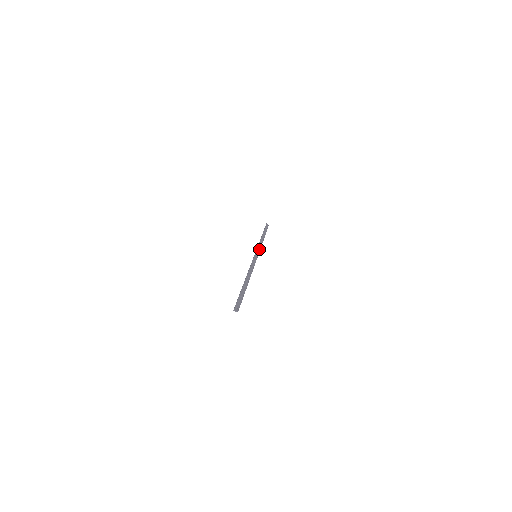
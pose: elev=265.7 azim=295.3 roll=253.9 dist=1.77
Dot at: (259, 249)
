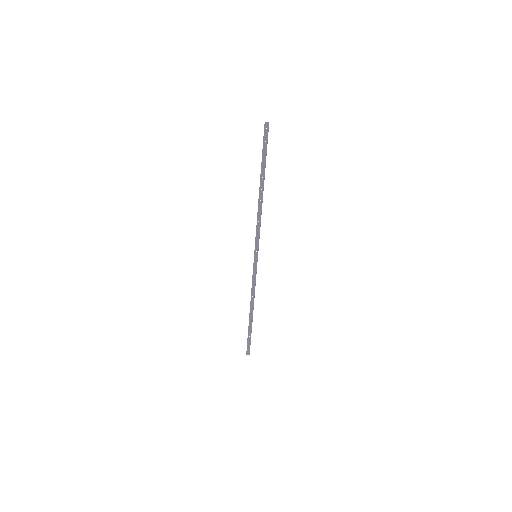
Dot at: (255, 276)
